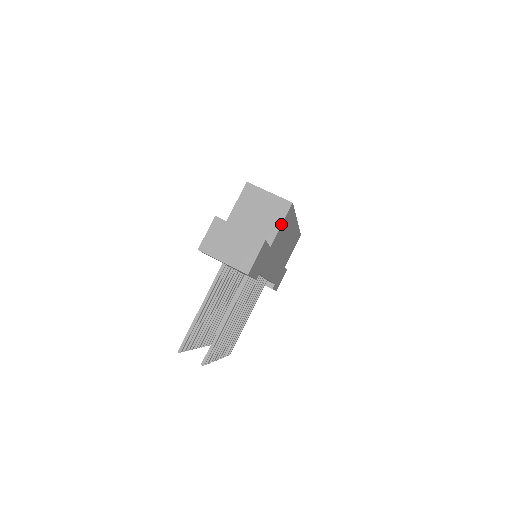
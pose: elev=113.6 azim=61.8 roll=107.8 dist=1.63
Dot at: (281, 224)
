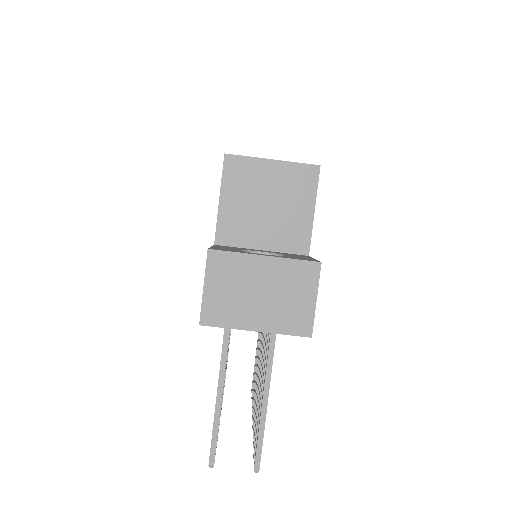
Dot at: (313, 210)
